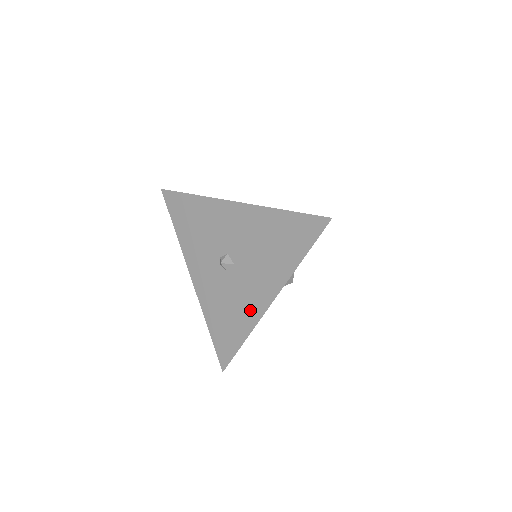
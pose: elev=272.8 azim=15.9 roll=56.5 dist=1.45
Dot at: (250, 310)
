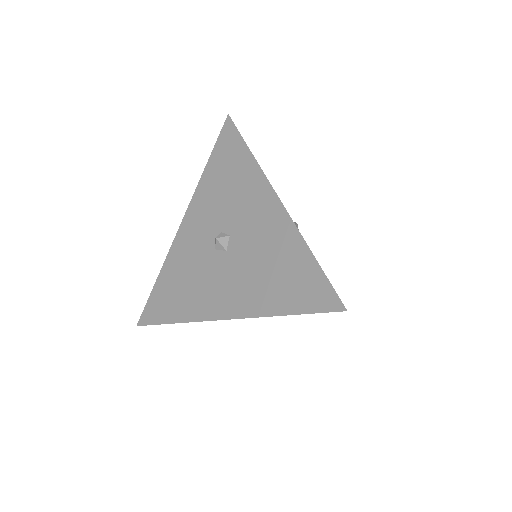
Dot at: (203, 304)
